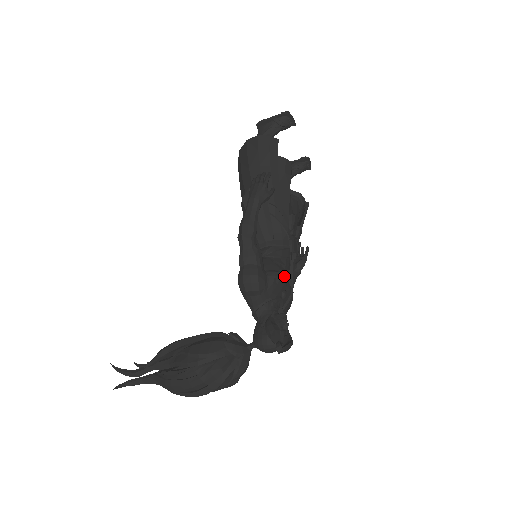
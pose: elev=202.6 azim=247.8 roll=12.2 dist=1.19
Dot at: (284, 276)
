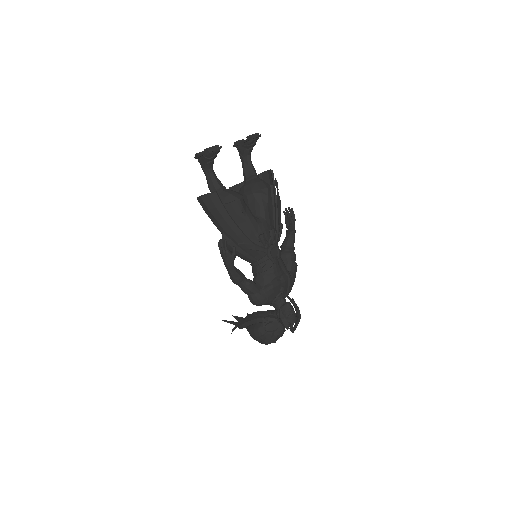
Dot at: (276, 282)
